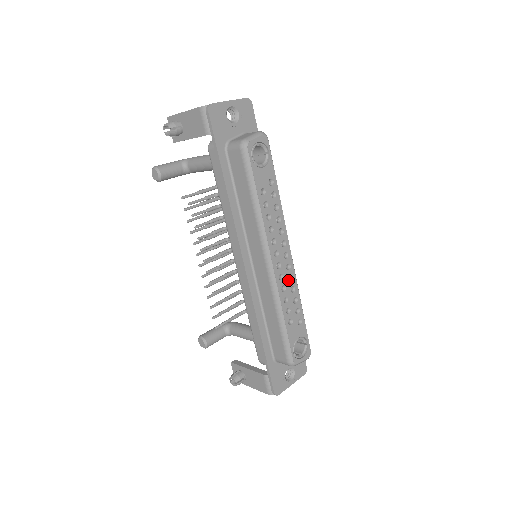
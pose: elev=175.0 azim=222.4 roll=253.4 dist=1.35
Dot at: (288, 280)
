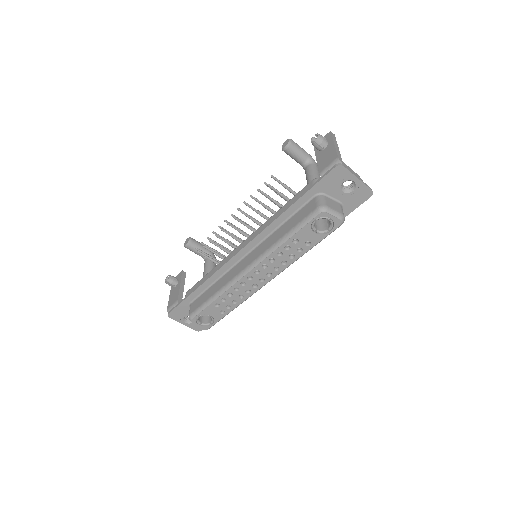
Dot at: (245, 290)
